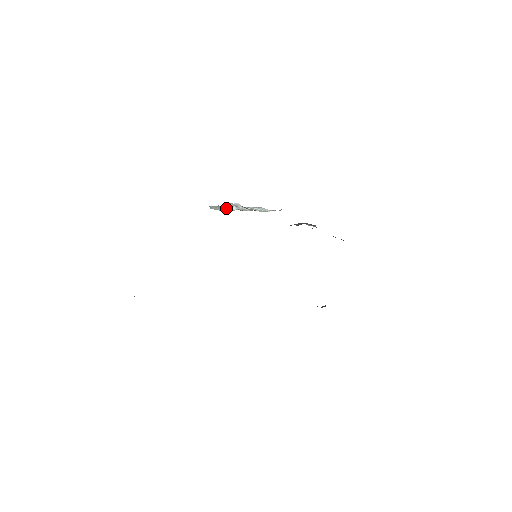
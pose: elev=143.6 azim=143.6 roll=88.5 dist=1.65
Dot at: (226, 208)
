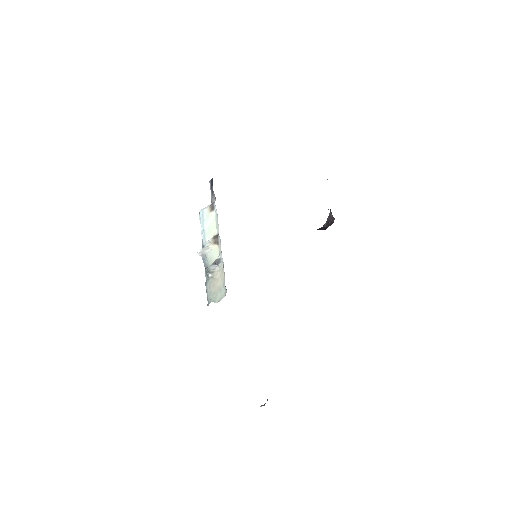
Dot at: (213, 278)
